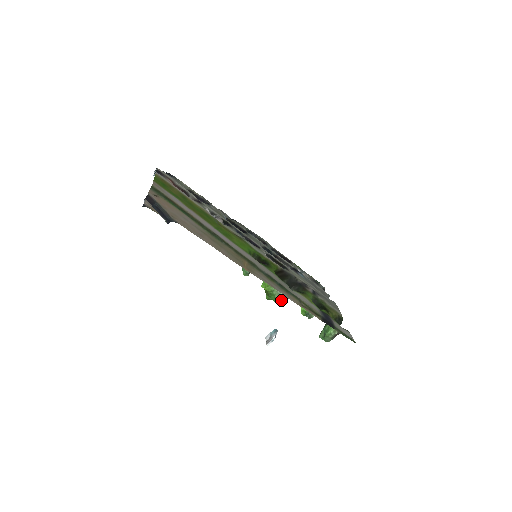
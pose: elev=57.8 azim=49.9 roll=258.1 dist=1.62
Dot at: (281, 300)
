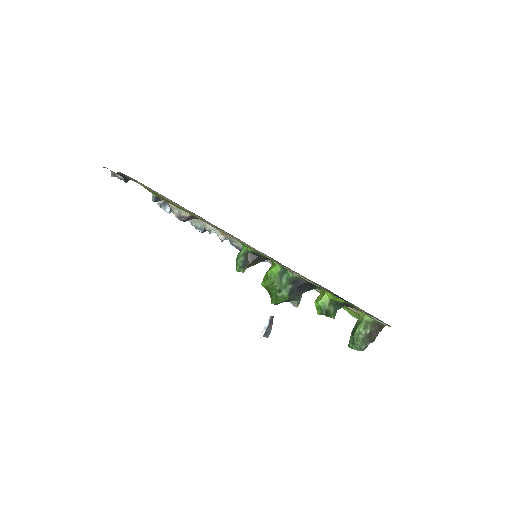
Dot at: (284, 292)
